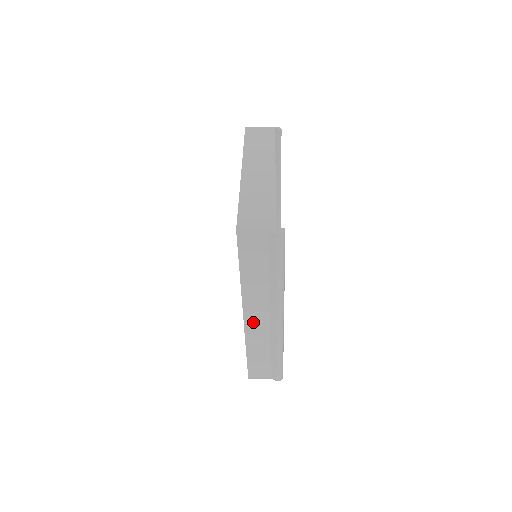
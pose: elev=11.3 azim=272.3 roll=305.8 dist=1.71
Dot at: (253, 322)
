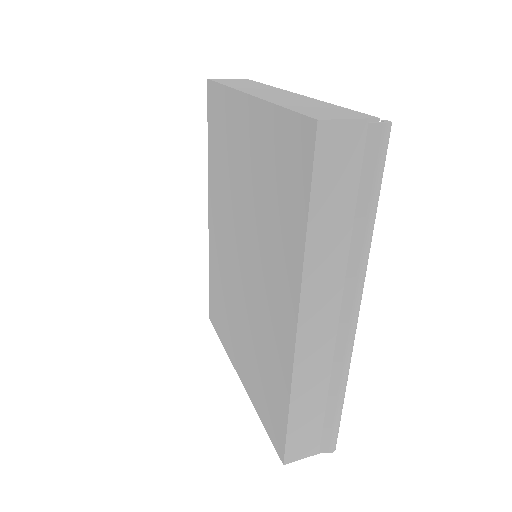
Dot at: (310, 335)
